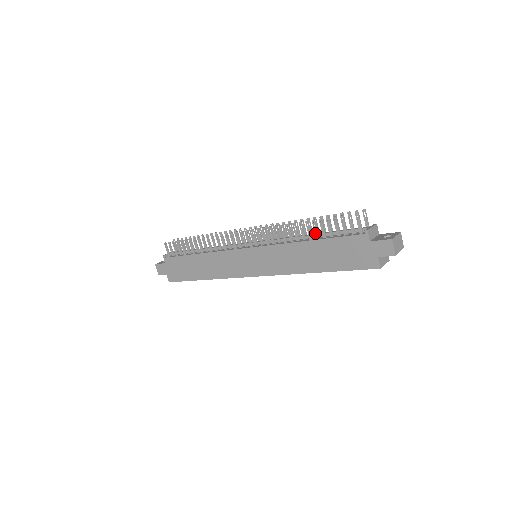
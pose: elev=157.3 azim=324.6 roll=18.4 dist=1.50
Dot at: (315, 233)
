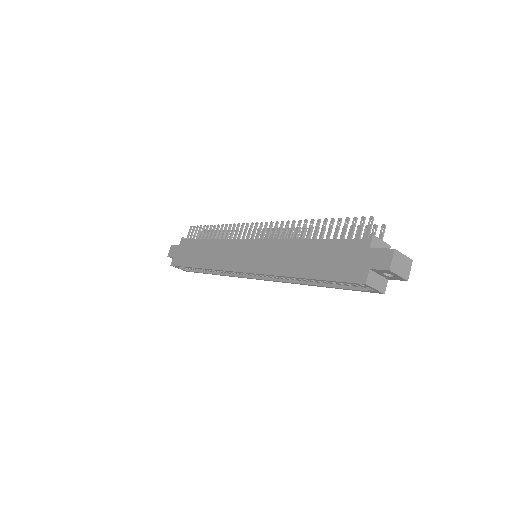
Dot at: (320, 233)
